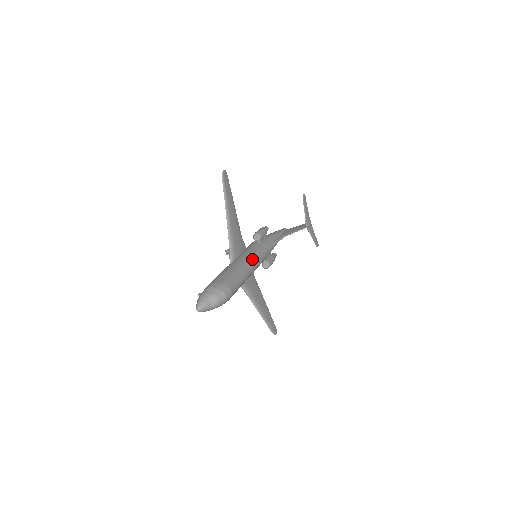
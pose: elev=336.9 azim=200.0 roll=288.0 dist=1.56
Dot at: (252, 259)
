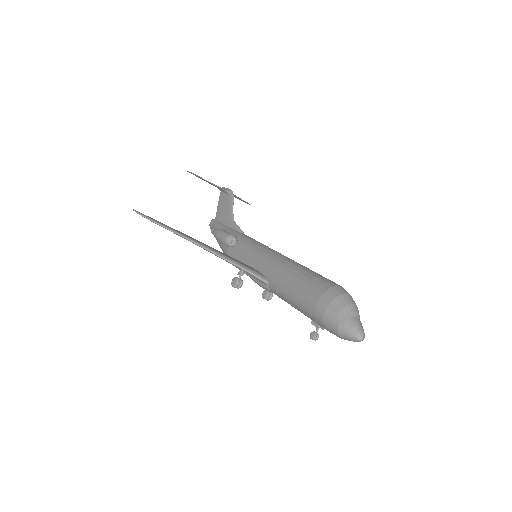
Dot at: (273, 254)
